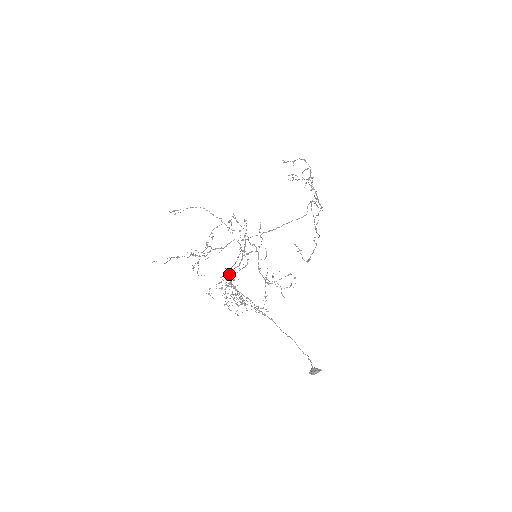
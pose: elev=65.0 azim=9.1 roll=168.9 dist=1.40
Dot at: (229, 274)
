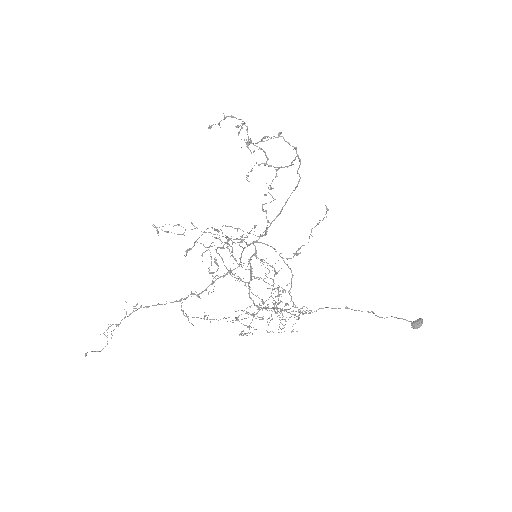
Dot at: occluded
